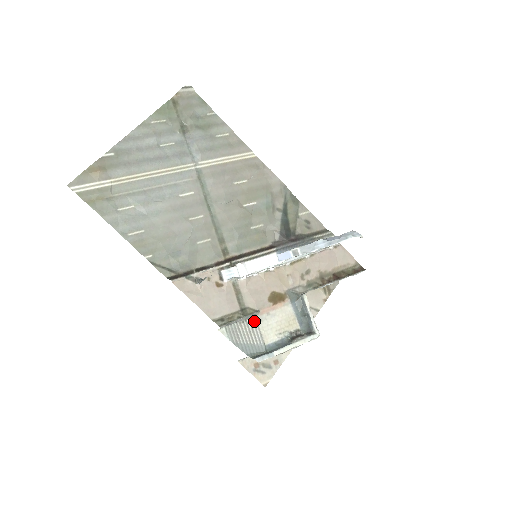
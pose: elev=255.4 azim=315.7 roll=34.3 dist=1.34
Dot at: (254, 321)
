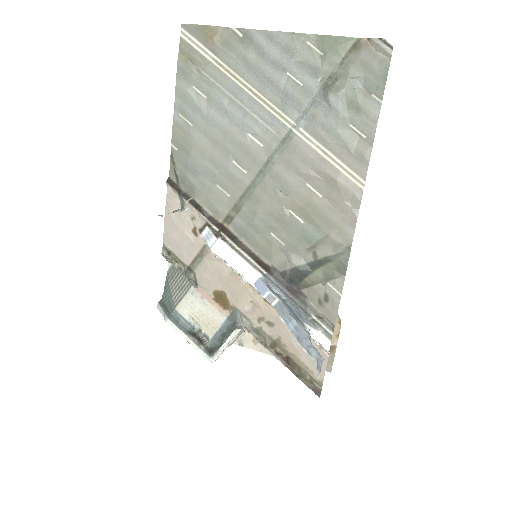
Dot at: (188, 286)
